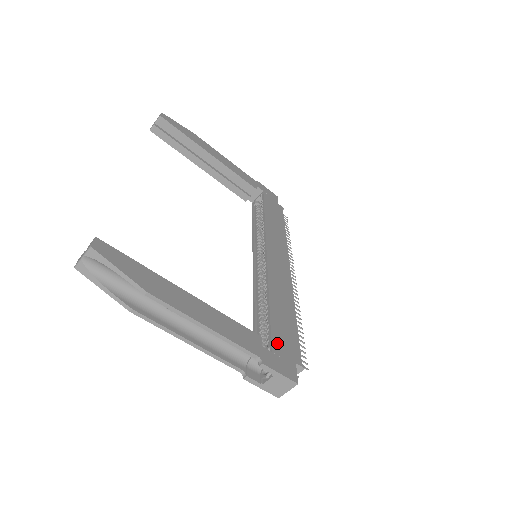
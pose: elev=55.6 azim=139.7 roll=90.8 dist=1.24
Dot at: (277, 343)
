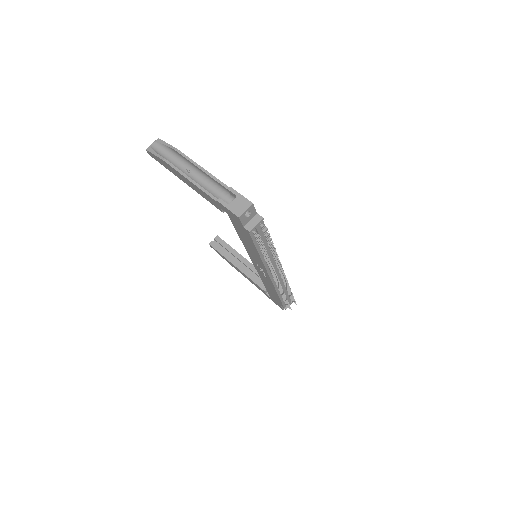
Dot at: occluded
